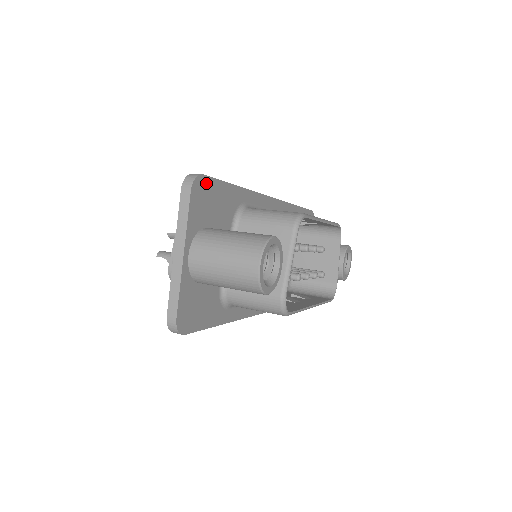
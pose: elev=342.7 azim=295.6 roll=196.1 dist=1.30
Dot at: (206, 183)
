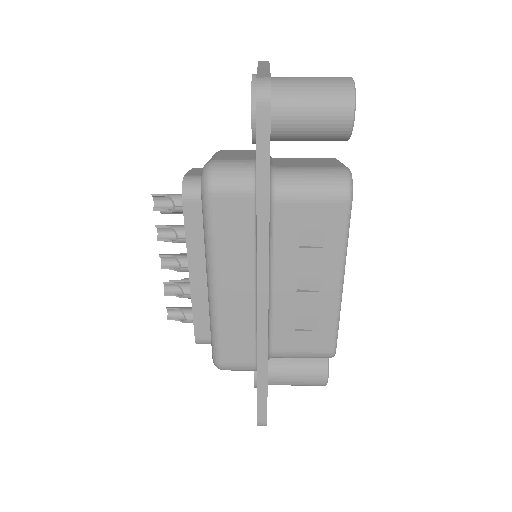
Dot at: occluded
